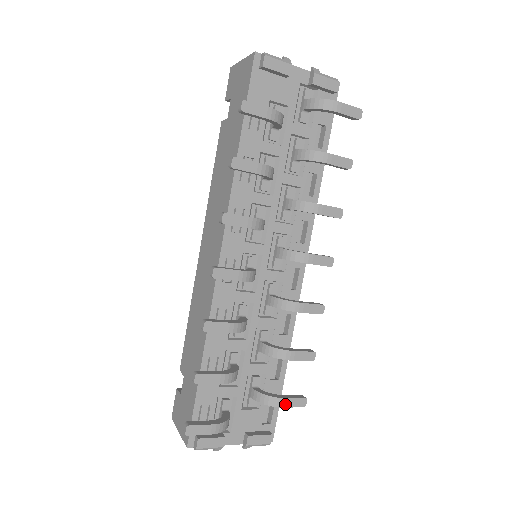
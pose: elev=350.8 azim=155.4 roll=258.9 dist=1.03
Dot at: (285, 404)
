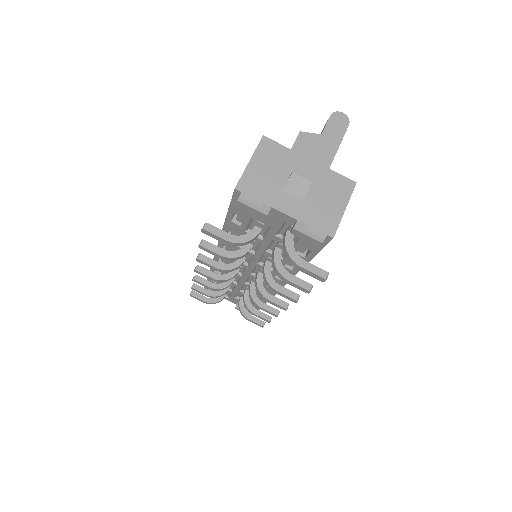
Dot at: (248, 320)
